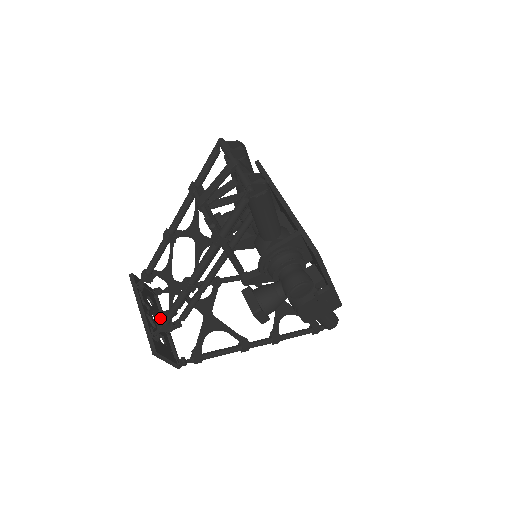
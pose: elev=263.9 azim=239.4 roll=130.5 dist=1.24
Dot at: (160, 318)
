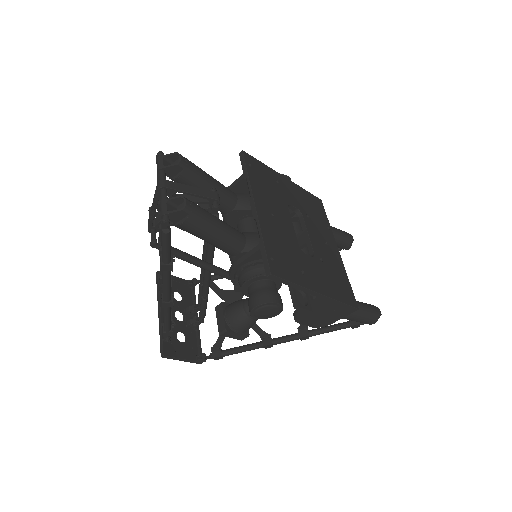
Dot at: (163, 324)
